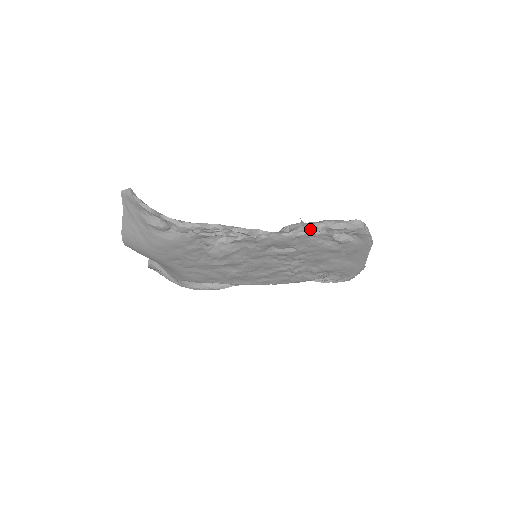
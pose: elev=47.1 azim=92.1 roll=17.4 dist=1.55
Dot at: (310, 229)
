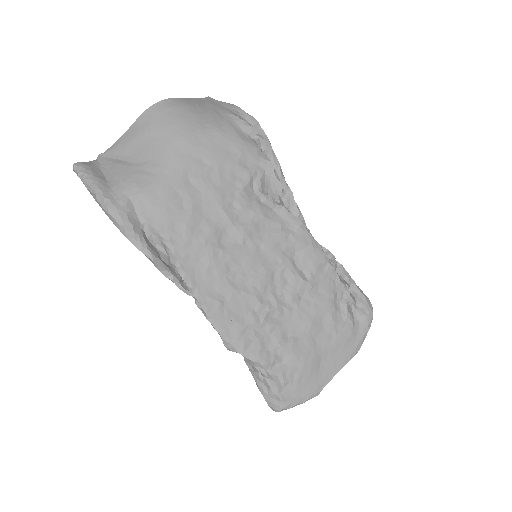
Dot at: (336, 273)
